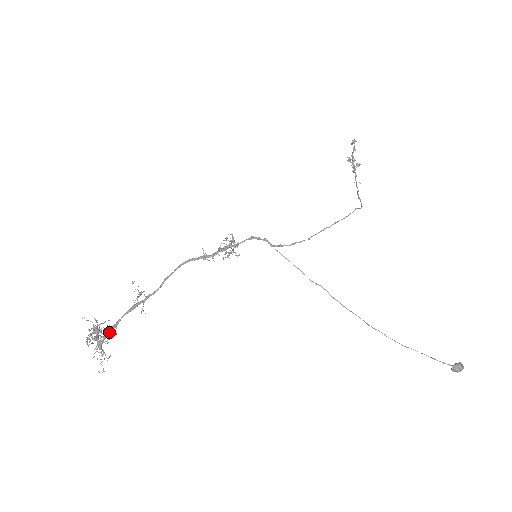
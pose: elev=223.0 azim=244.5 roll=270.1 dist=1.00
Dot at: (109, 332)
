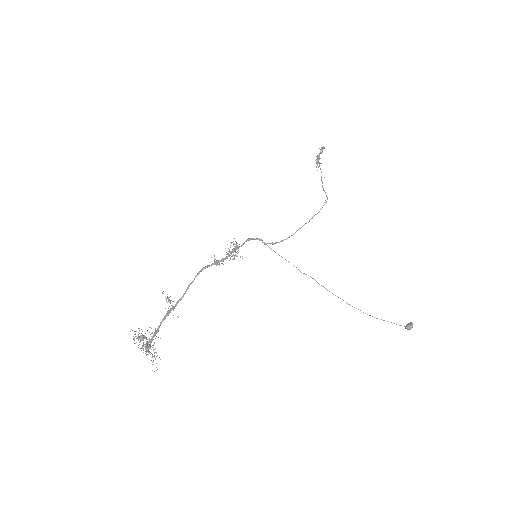
Dot at: occluded
